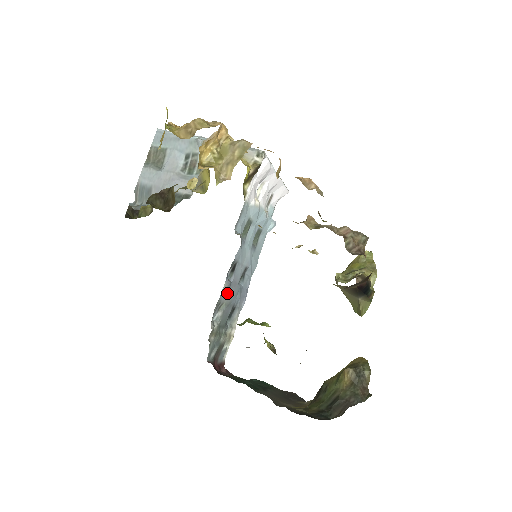
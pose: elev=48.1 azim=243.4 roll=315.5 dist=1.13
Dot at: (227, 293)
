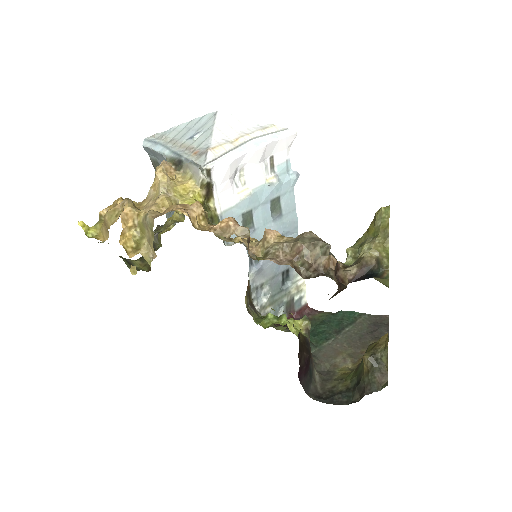
Dot at: (262, 275)
